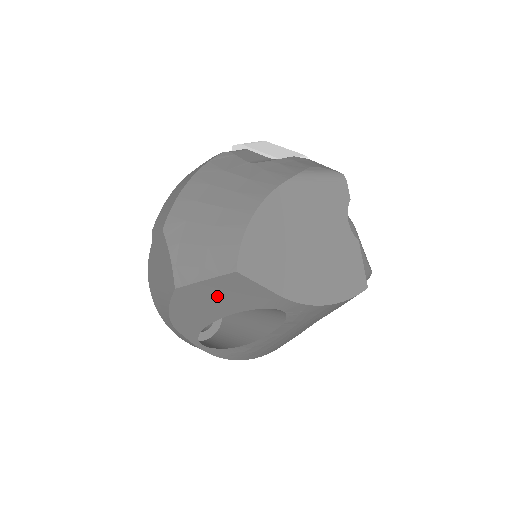
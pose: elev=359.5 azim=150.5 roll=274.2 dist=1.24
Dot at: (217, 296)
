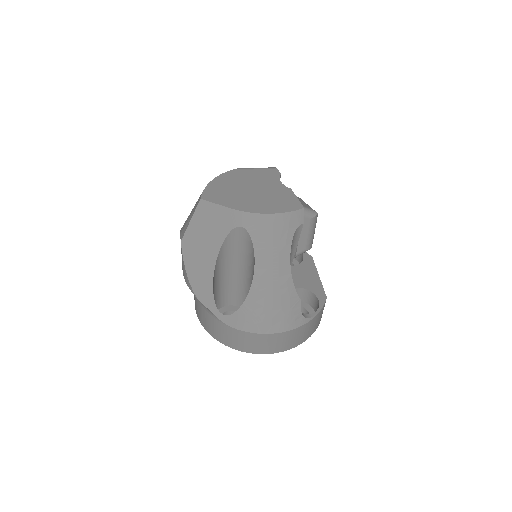
Dot at: (203, 234)
